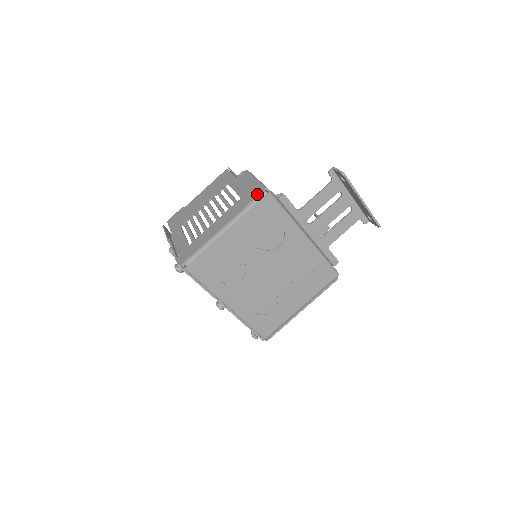
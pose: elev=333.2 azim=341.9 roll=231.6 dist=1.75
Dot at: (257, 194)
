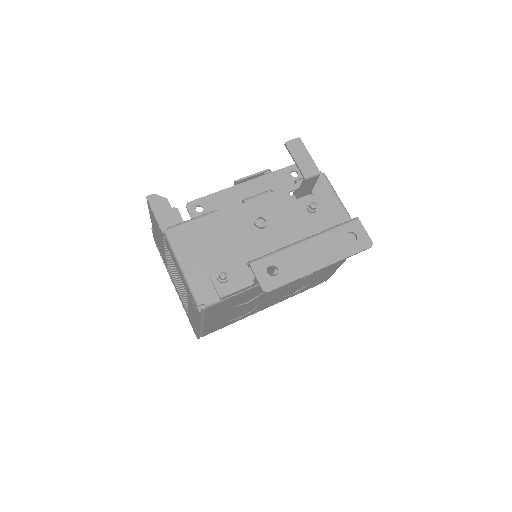
Dot at: (197, 311)
